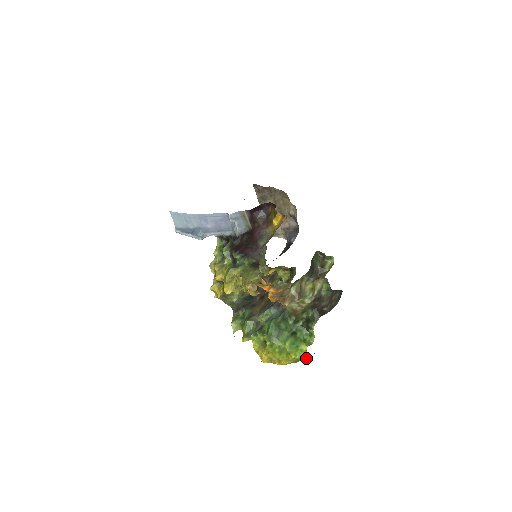
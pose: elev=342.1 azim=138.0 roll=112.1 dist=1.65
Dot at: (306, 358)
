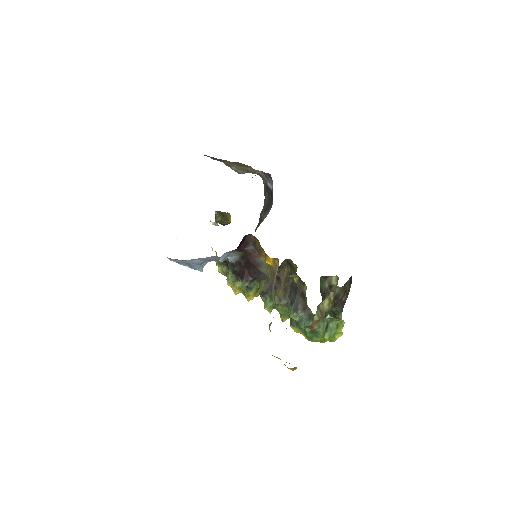
Dot at: occluded
